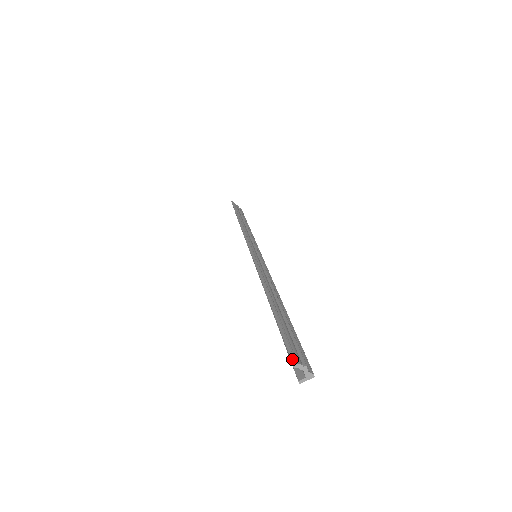
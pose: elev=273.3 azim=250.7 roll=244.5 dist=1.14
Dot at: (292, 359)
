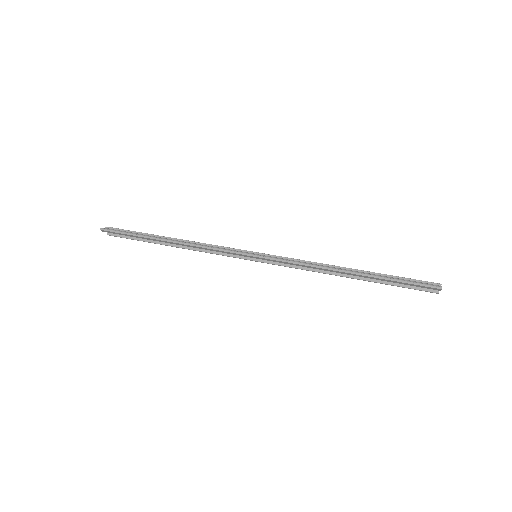
Dot at: occluded
